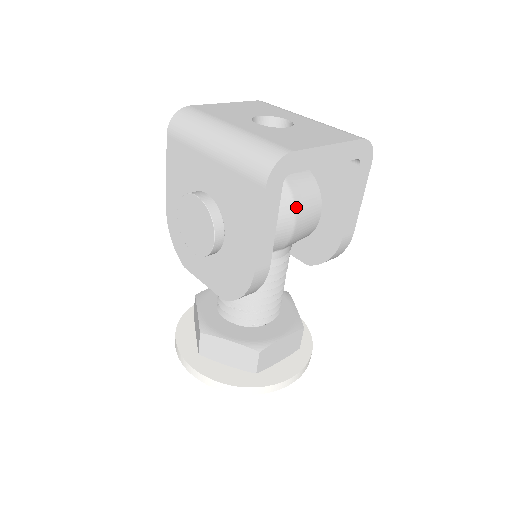
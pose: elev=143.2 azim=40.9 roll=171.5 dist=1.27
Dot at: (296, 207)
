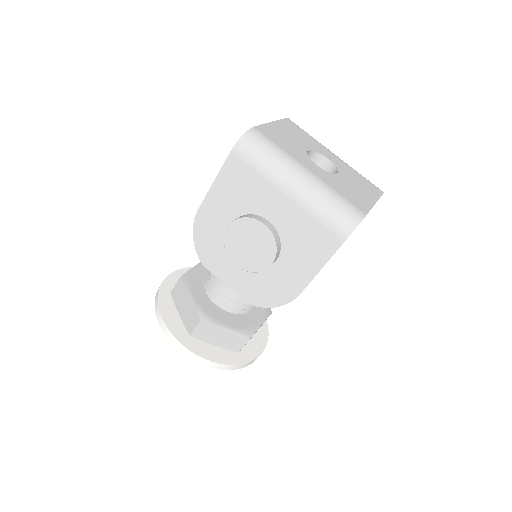
Dot at: occluded
